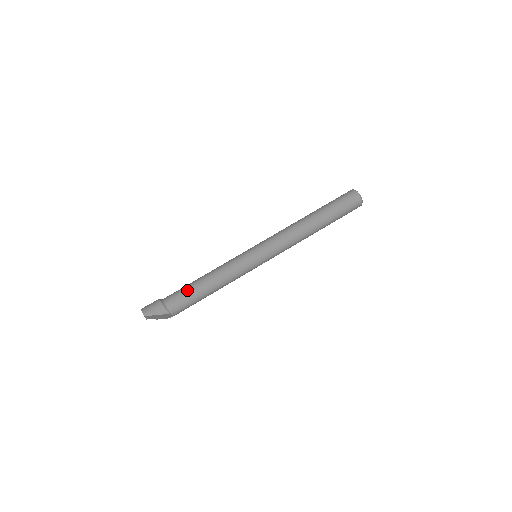
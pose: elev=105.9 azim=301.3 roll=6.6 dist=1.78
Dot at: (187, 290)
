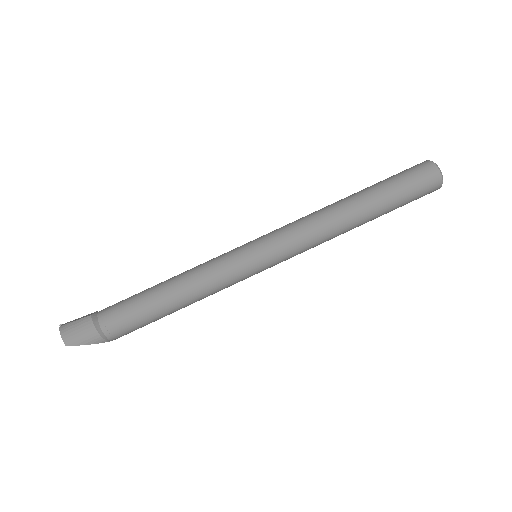
Dot at: (139, 308)
